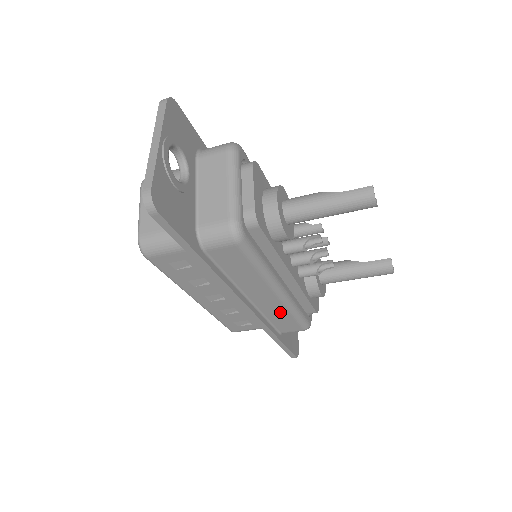
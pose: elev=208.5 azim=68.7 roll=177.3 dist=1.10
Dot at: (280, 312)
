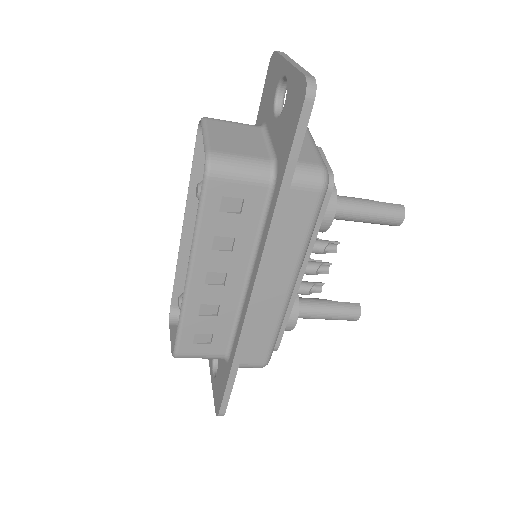
Dot at: (268, 322)
